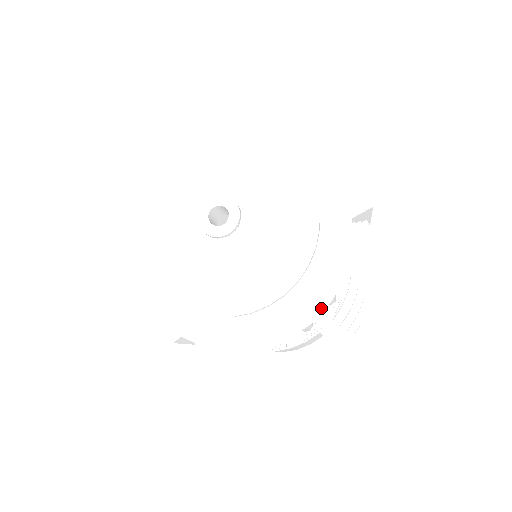
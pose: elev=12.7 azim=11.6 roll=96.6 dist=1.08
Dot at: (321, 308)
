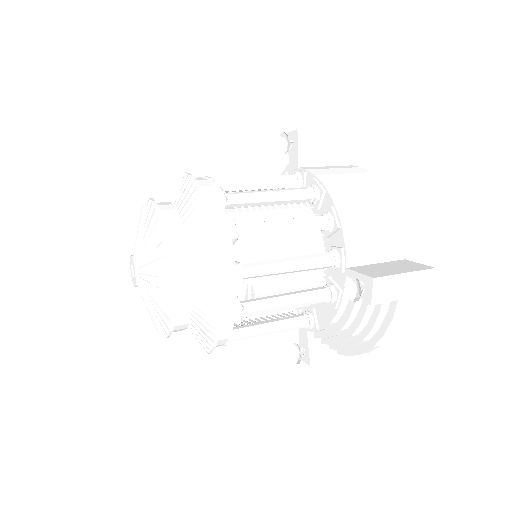
Dot at: (196, 351)
